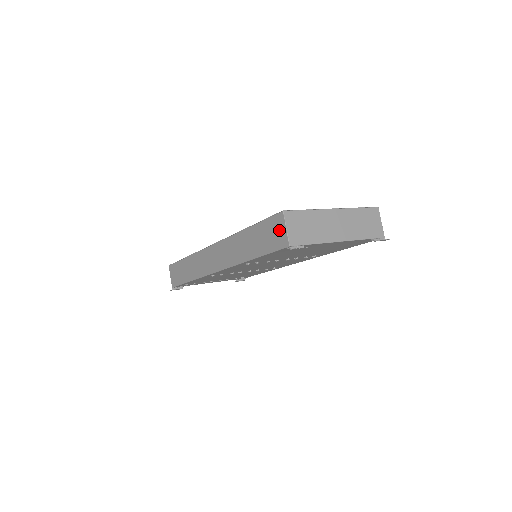
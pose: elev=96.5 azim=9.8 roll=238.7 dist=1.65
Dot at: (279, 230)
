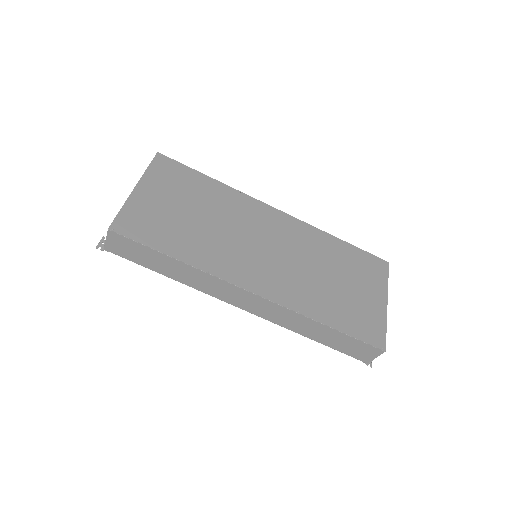
Dot at: (368, 354)
